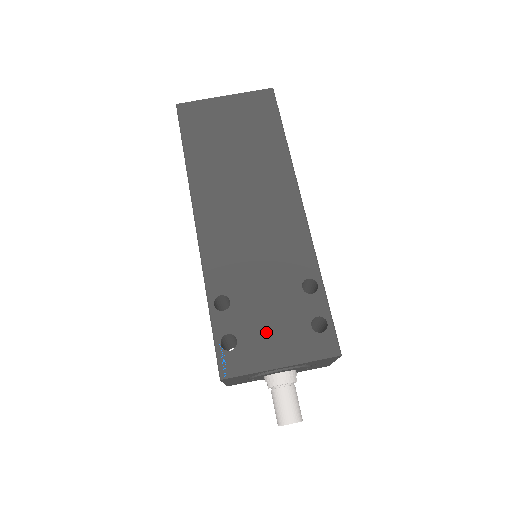
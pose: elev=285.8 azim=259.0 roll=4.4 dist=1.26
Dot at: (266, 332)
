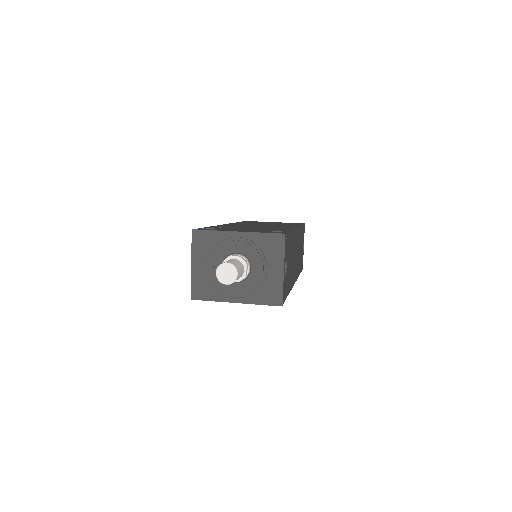
Dot at: occluded
